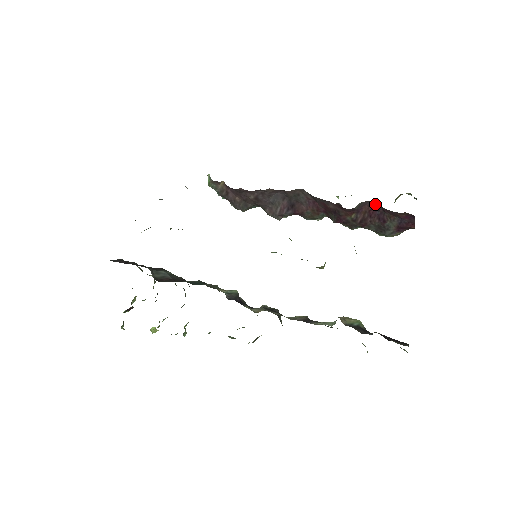
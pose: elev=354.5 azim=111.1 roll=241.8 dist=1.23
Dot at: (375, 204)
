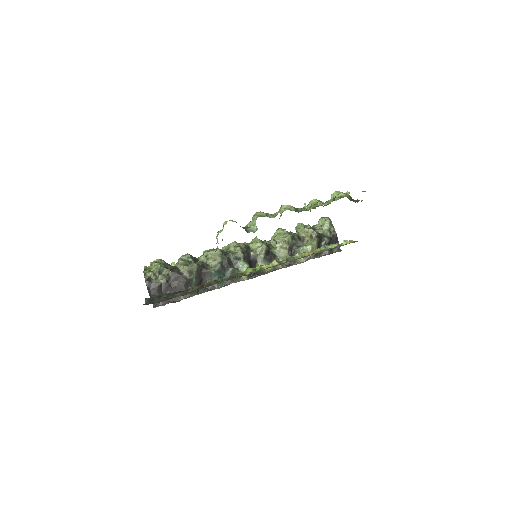
Dot at: occluded
